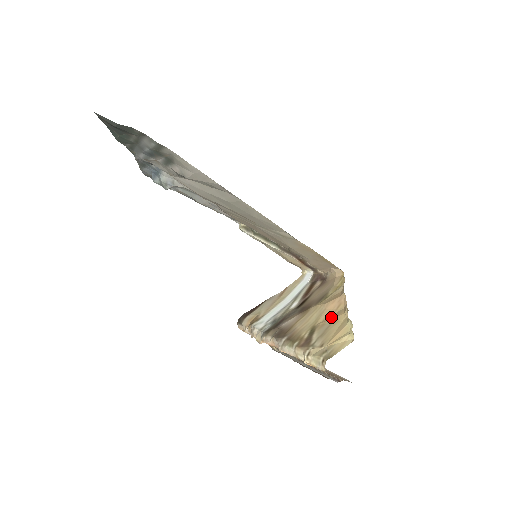
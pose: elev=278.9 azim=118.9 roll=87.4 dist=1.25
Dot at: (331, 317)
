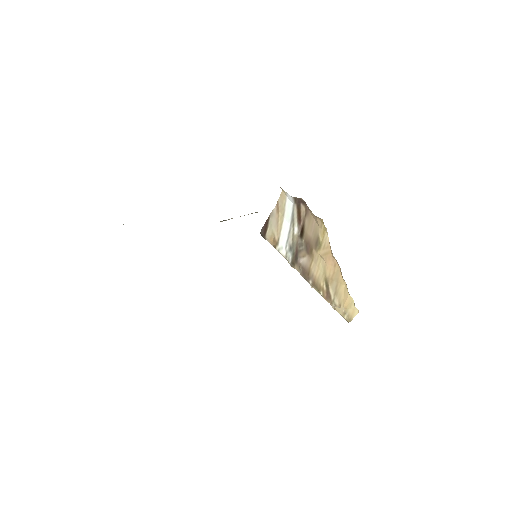
Dot at: (334, 276)
